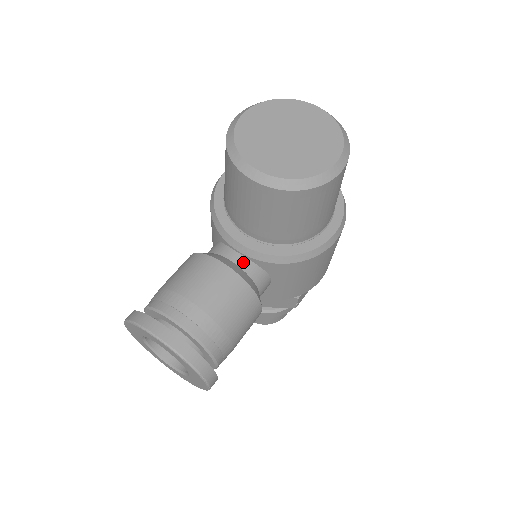
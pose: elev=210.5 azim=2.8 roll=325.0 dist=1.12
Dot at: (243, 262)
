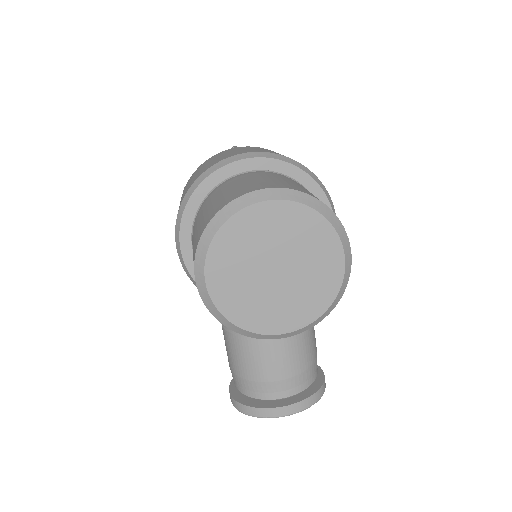
Dot at: occluded
